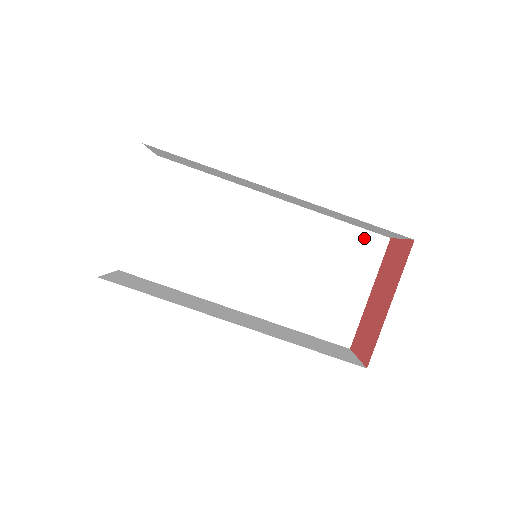
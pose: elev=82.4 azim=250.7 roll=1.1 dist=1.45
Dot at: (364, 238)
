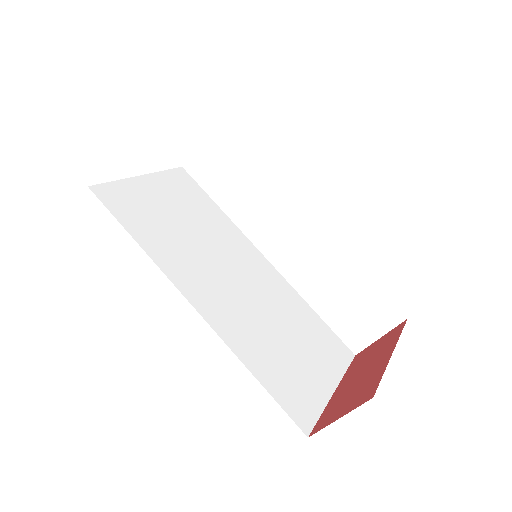
Dot at: (333, 339)
